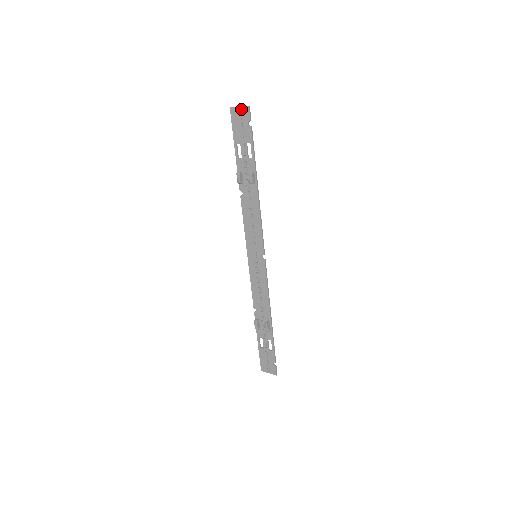
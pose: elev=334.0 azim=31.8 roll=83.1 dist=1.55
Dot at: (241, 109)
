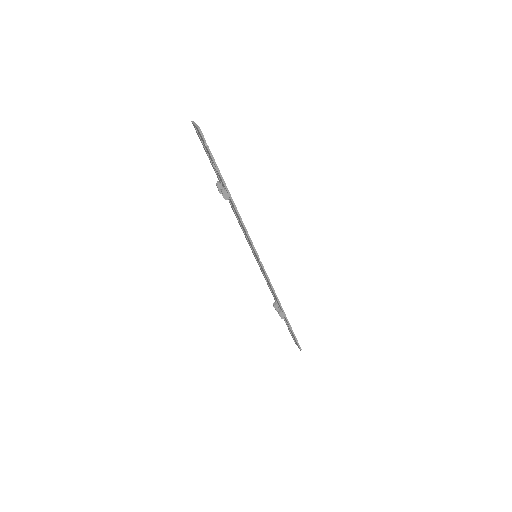
Dot at: (196, 127)
